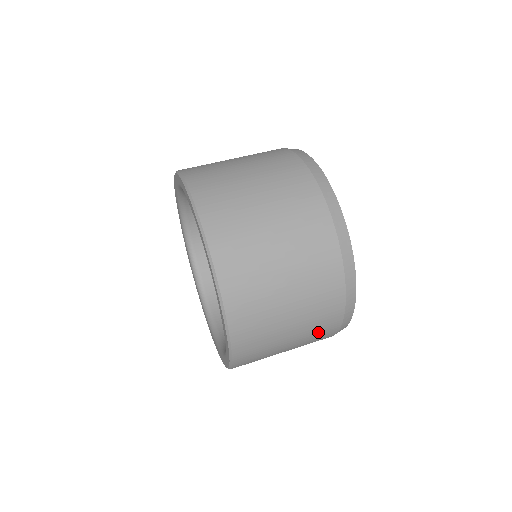
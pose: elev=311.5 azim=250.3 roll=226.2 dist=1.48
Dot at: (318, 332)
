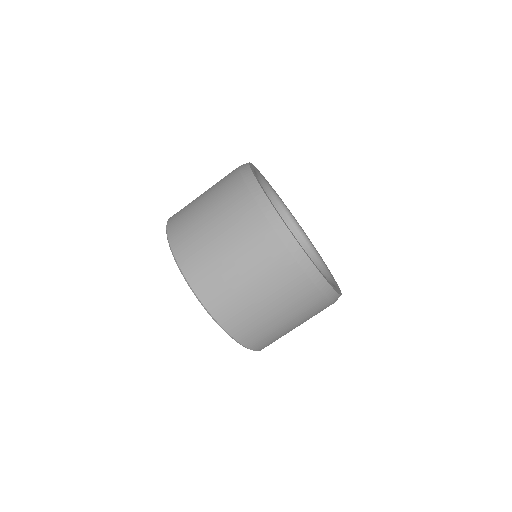
Dot at: occluded
